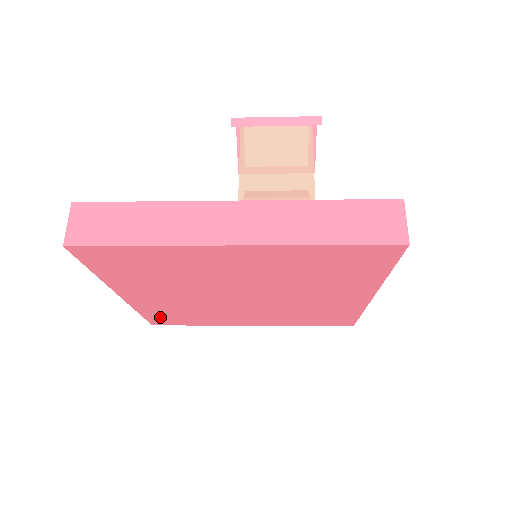
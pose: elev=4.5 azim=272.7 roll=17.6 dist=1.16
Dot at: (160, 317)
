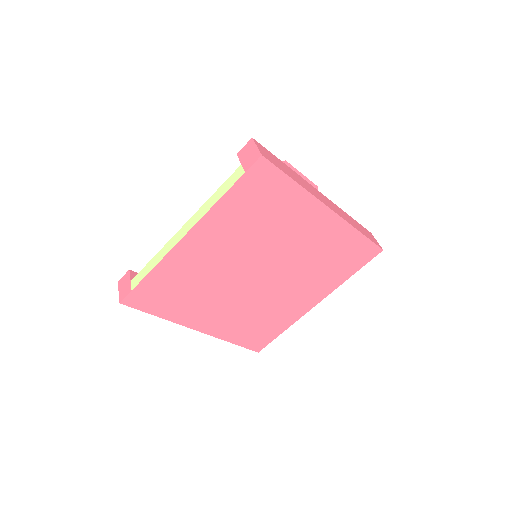
Dot at: (153, 288)
